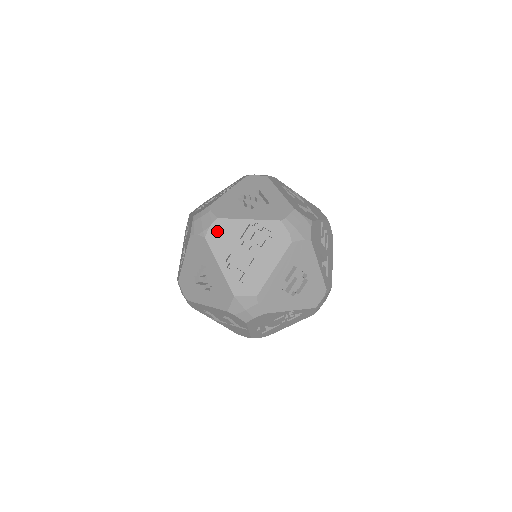
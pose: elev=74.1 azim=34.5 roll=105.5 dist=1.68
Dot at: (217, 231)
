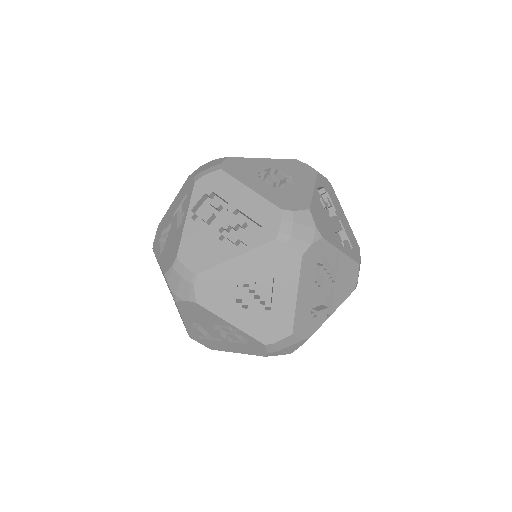
Dot at: (191, 307)
